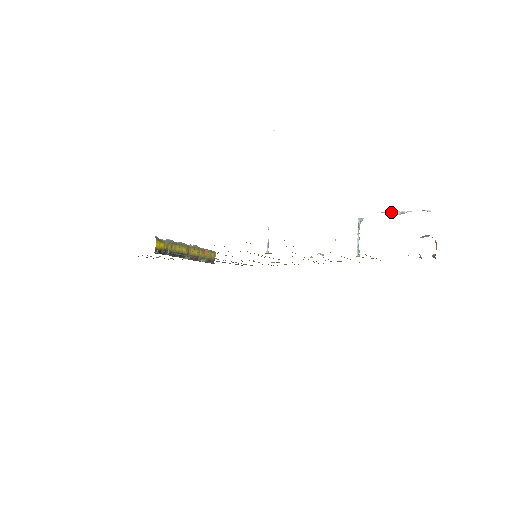
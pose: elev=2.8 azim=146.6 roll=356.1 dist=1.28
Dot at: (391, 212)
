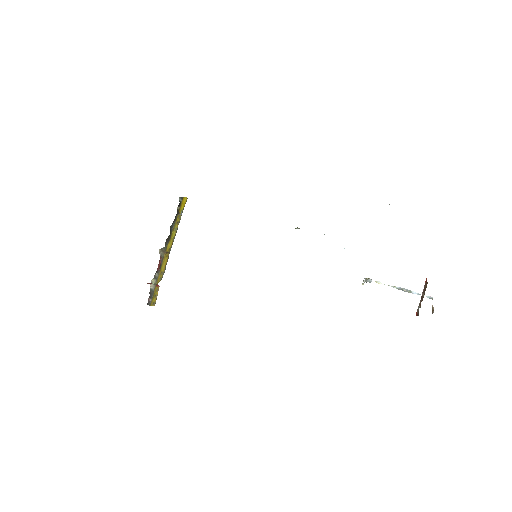
Dot at: (398, 287)
